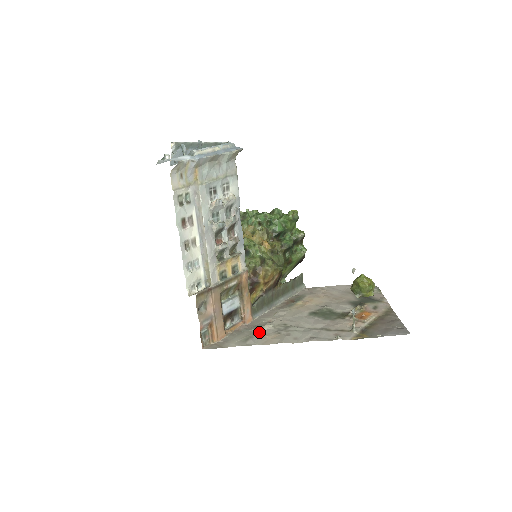
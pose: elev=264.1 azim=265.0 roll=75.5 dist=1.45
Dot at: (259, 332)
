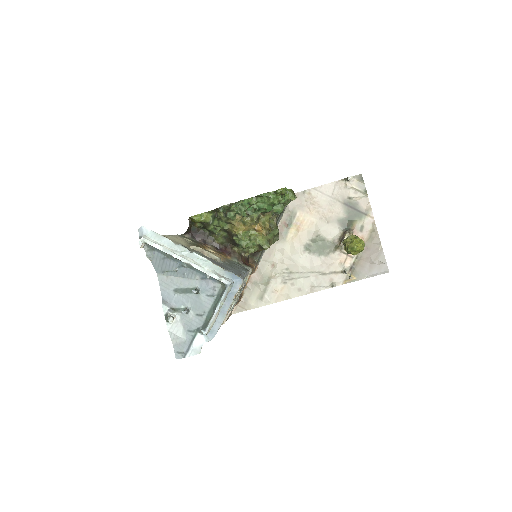
Dot at: (268, 285)
